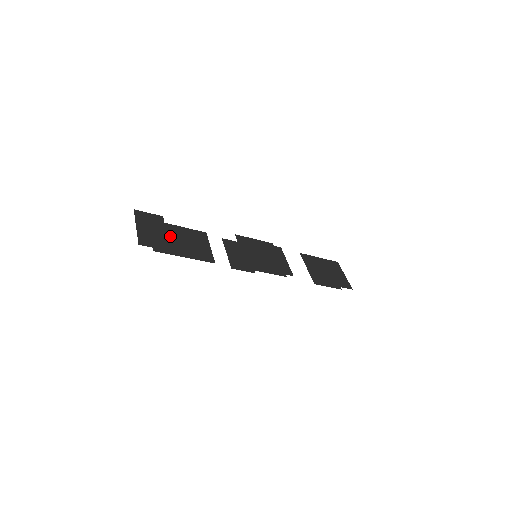
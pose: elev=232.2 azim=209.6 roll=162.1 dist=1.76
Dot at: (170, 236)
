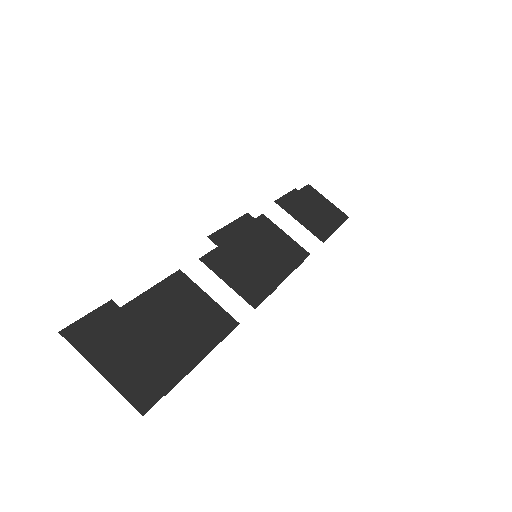
Dot at: (152, 332)
